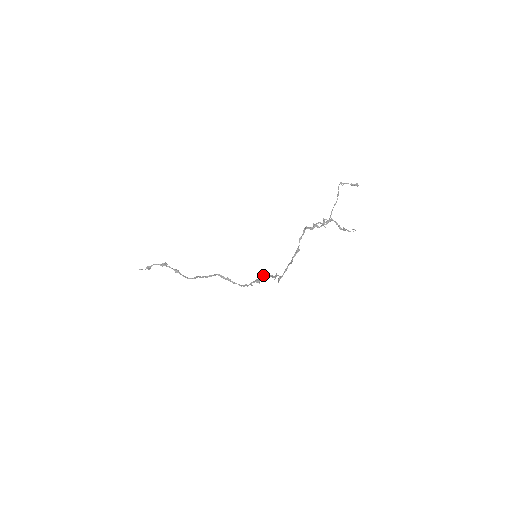
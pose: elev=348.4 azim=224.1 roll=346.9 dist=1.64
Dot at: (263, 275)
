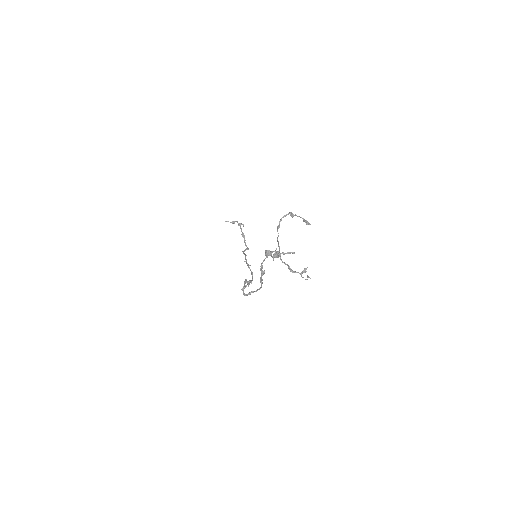
Dot at: occluded
